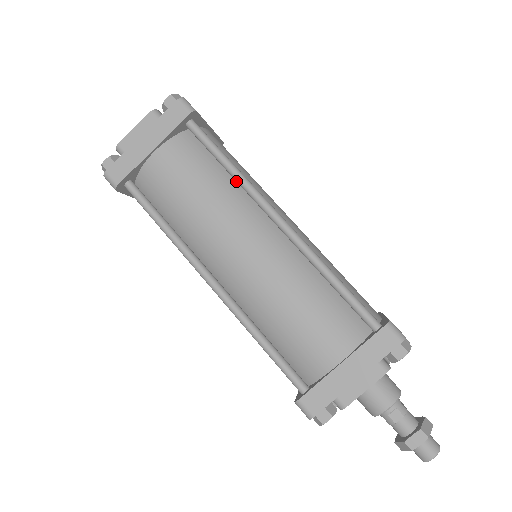
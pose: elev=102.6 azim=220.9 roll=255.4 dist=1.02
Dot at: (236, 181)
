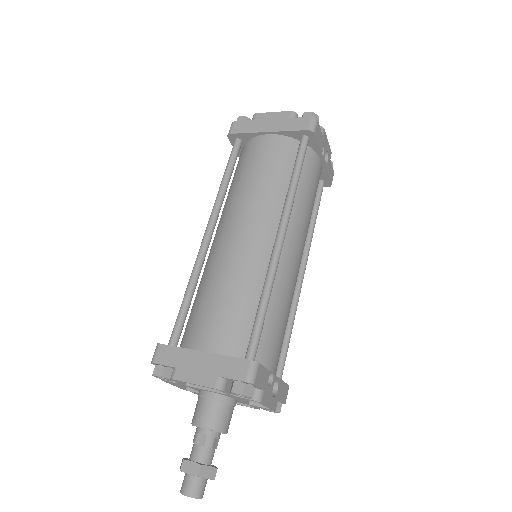
Dot at: occluded
